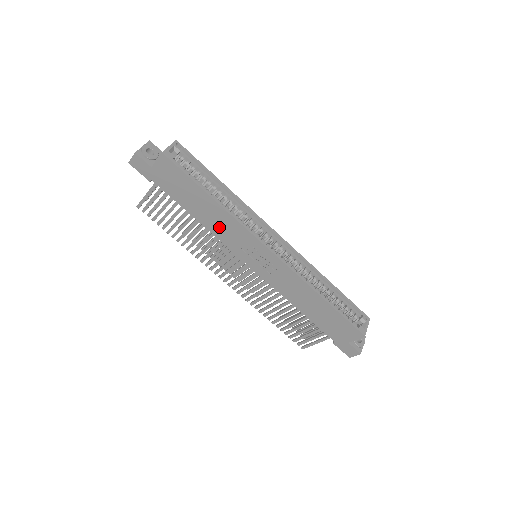
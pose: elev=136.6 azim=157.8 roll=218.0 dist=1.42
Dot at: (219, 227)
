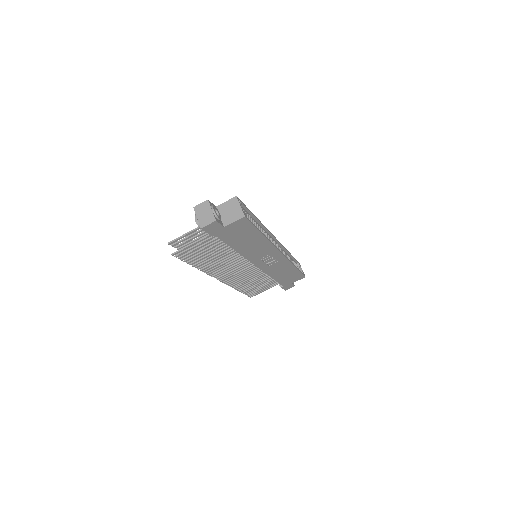
Dot at: (252, 250)
